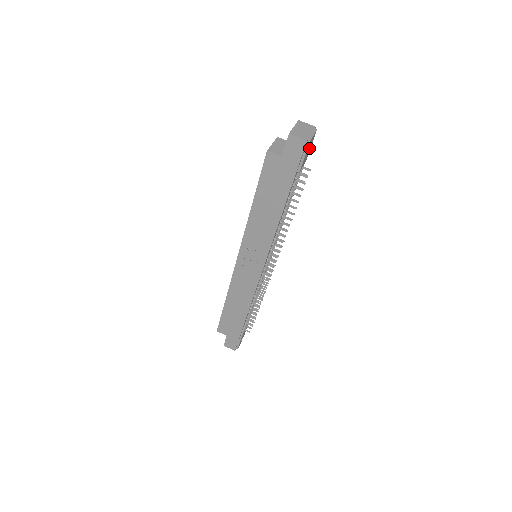
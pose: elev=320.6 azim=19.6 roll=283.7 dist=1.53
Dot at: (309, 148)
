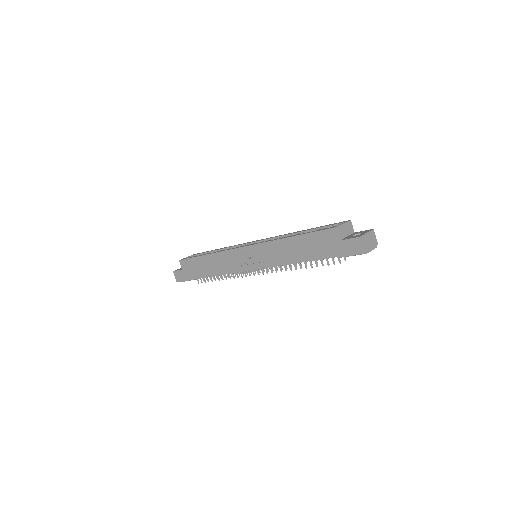
Dot at: occluded
